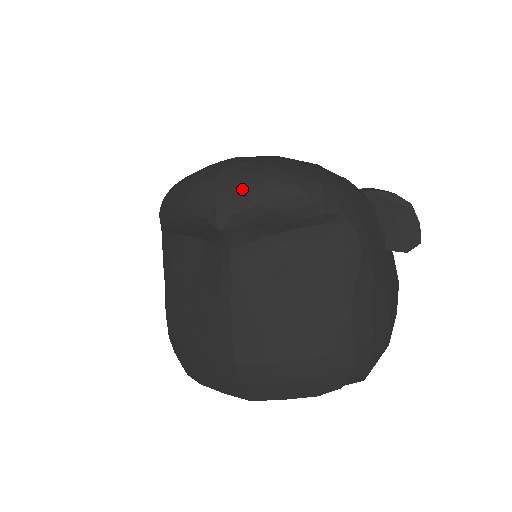
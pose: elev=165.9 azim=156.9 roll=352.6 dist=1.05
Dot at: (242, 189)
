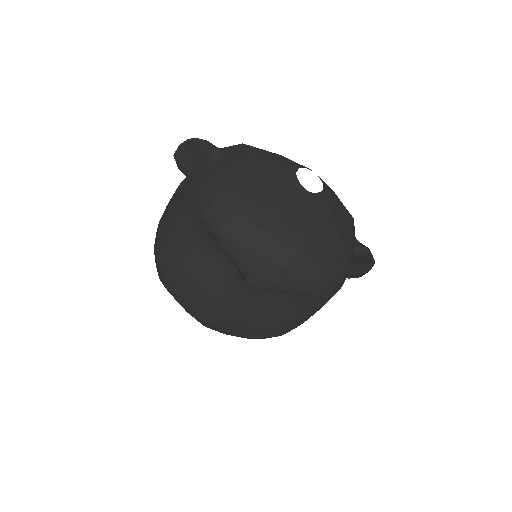
Dot at: (284, 279)
